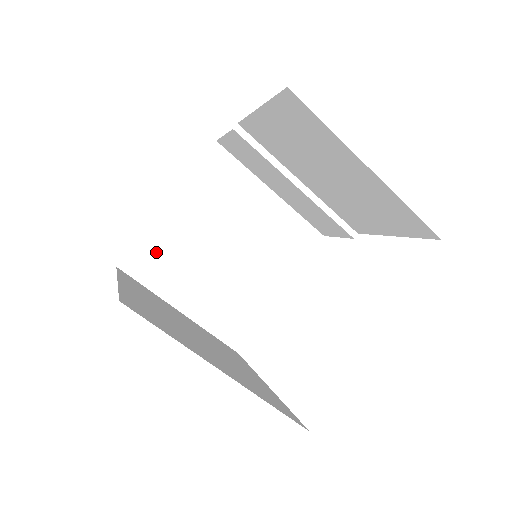
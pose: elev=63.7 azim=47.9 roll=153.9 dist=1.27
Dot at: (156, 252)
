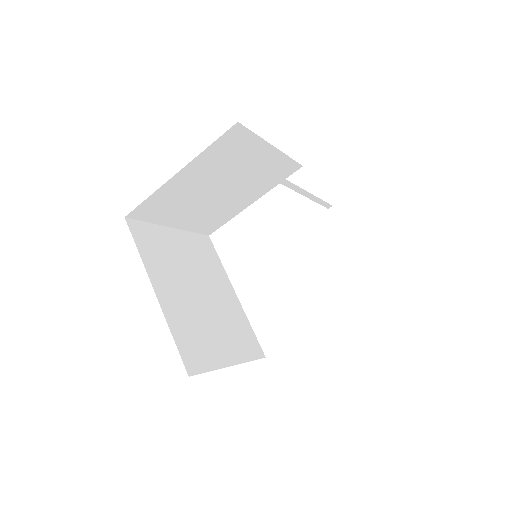
Dot at: (160, 203)
